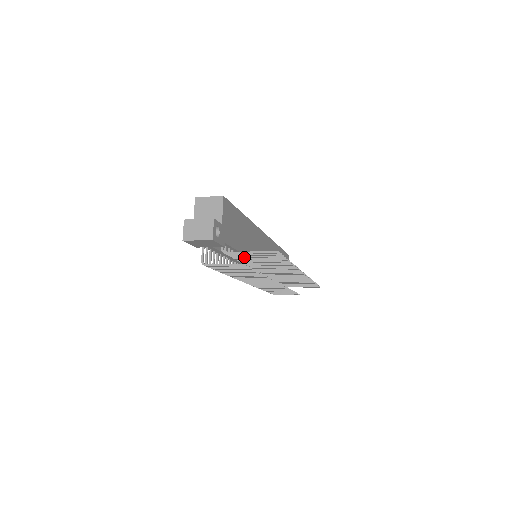
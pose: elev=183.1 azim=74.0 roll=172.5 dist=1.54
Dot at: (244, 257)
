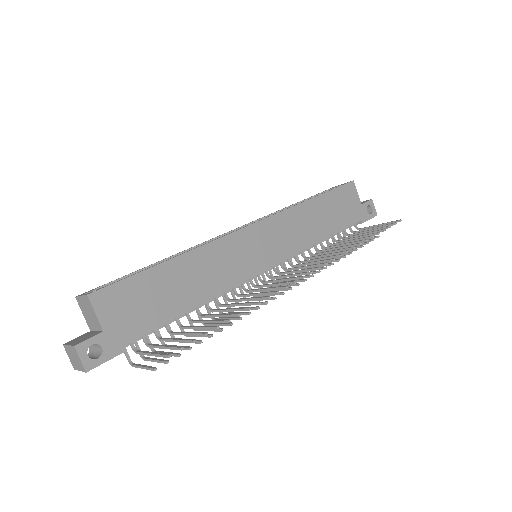
Dot at: (167, 341)
